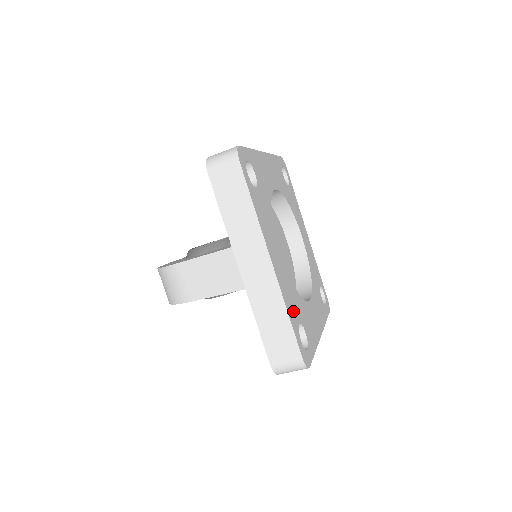
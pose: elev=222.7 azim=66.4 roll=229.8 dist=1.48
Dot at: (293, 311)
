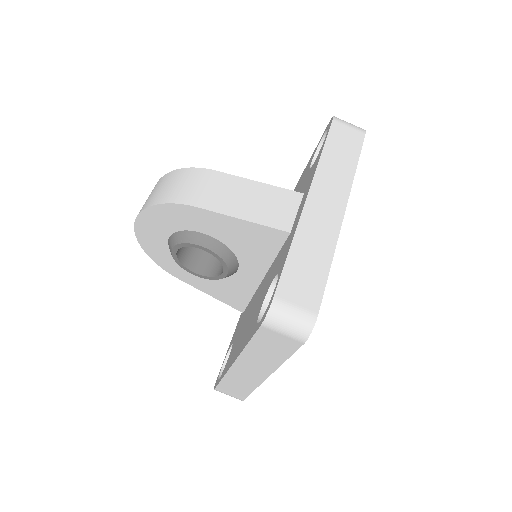
Dot at: occluded
